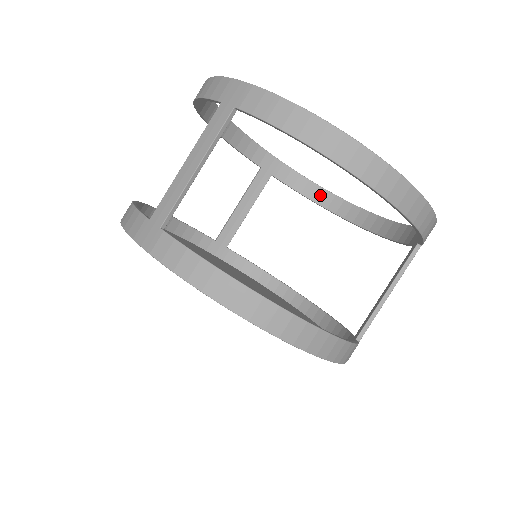
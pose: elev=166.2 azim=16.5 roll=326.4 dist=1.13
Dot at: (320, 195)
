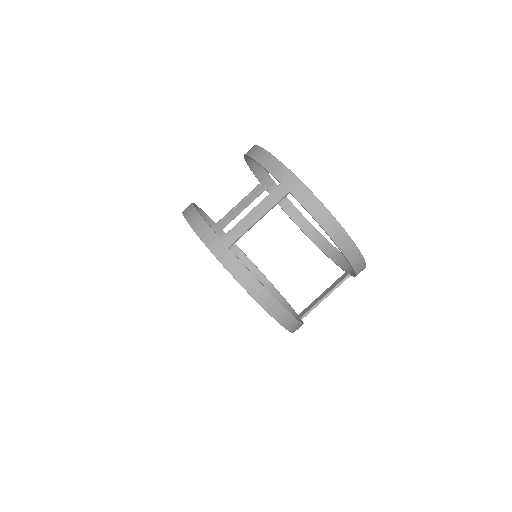
Dot at: (292, 211)
